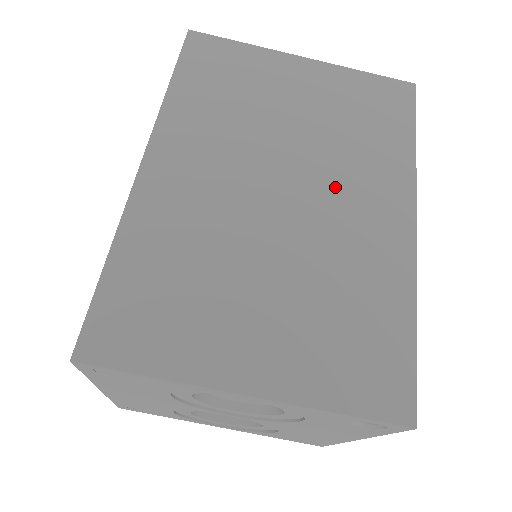
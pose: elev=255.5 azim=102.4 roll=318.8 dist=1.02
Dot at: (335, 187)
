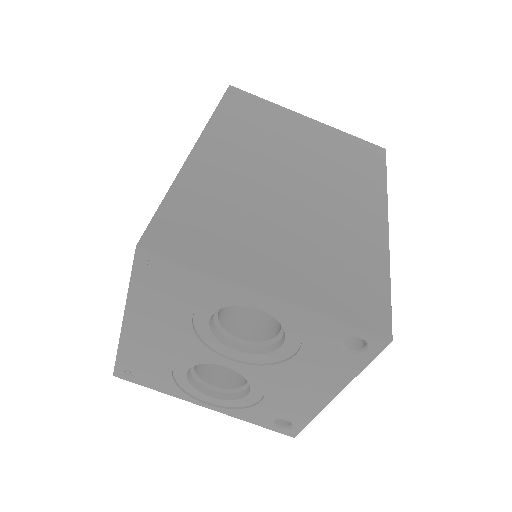
Dot at: (331, 191)
